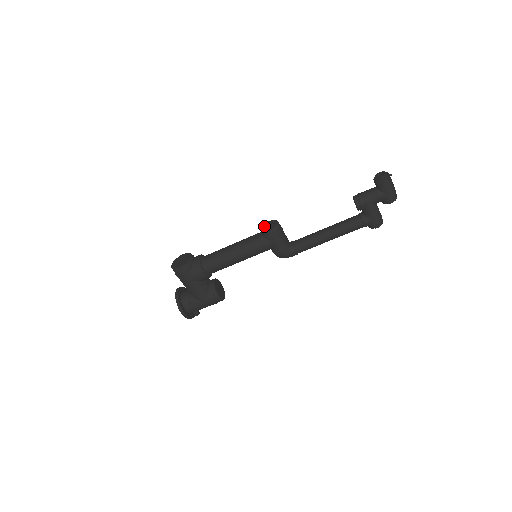
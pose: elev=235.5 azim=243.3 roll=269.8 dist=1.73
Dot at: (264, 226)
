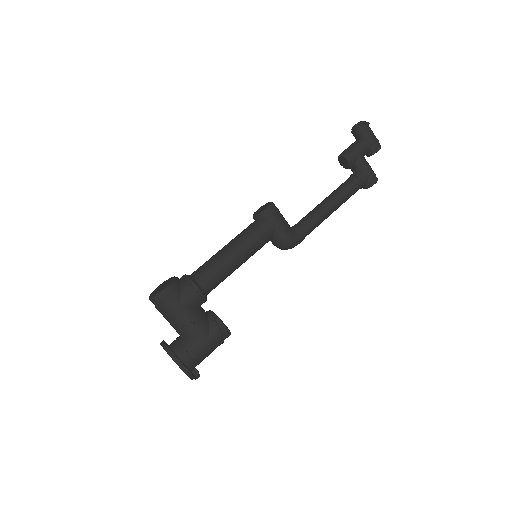
Dot at: (256, 212)
